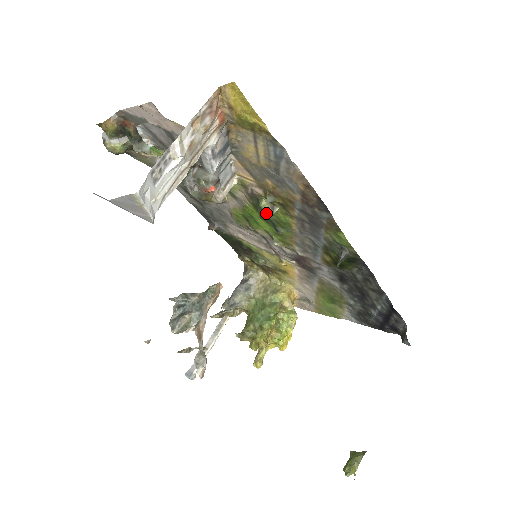
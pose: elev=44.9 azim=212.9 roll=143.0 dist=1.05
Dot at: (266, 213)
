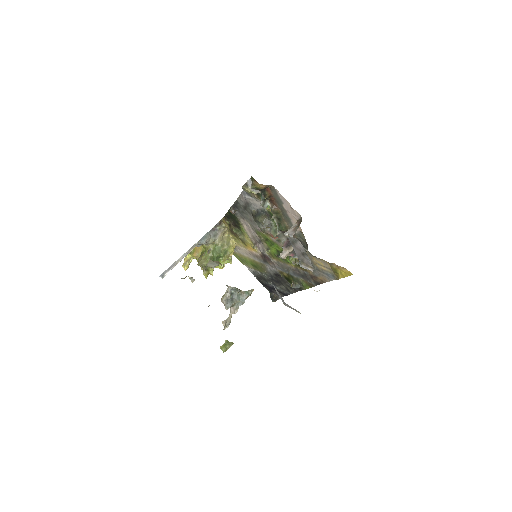
Dot at: occluded
